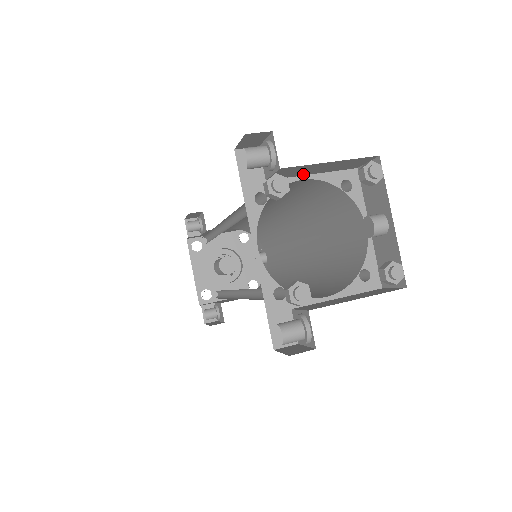
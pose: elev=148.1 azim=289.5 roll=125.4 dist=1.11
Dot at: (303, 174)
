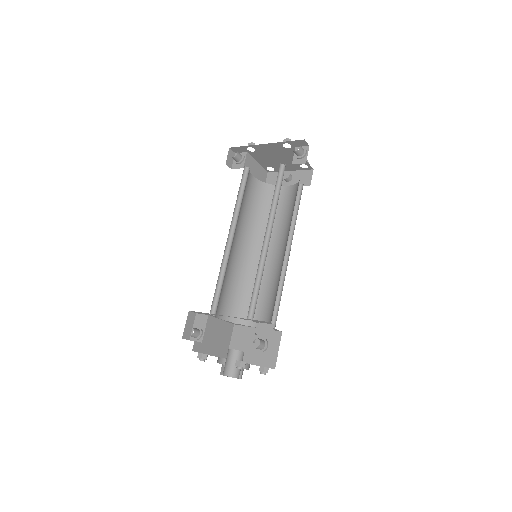
Dot at: (252, 174)
